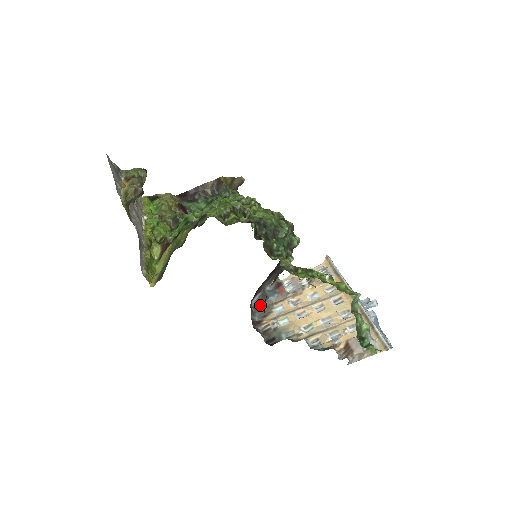
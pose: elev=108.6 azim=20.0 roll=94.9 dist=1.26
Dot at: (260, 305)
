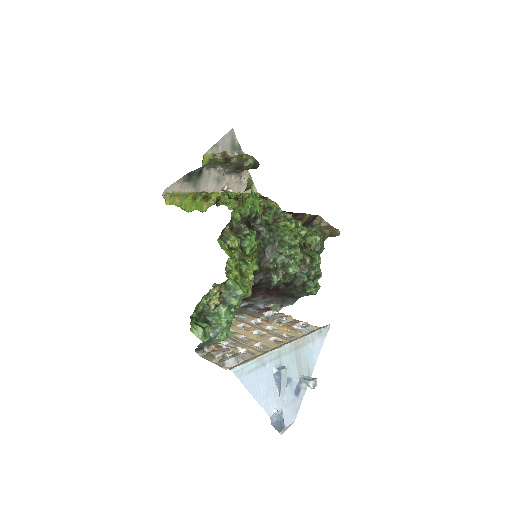
Dot at: (240, 308)
